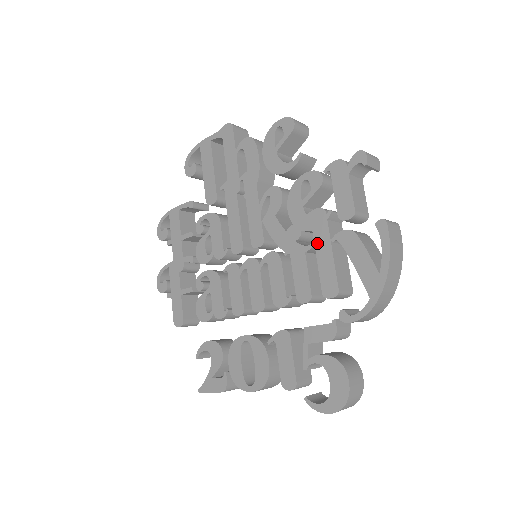
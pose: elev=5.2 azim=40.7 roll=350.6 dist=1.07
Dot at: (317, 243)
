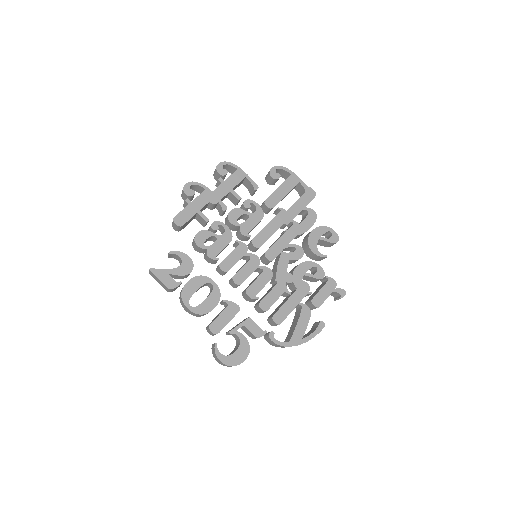
Dot at: (294, 296)
